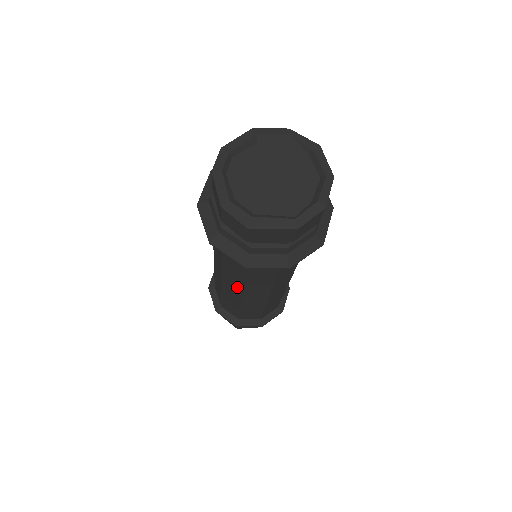
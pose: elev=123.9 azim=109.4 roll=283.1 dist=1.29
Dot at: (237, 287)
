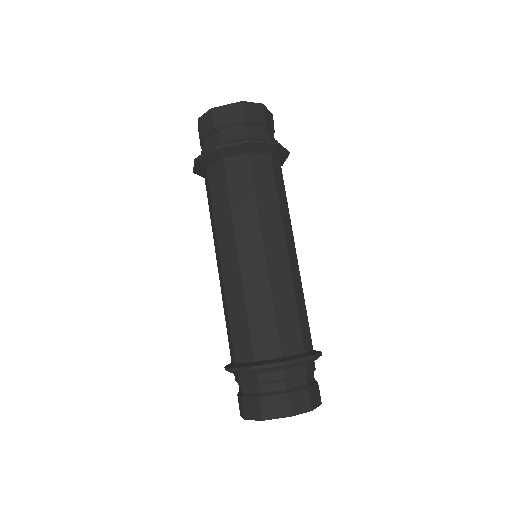
Dot at: (231, 246)
